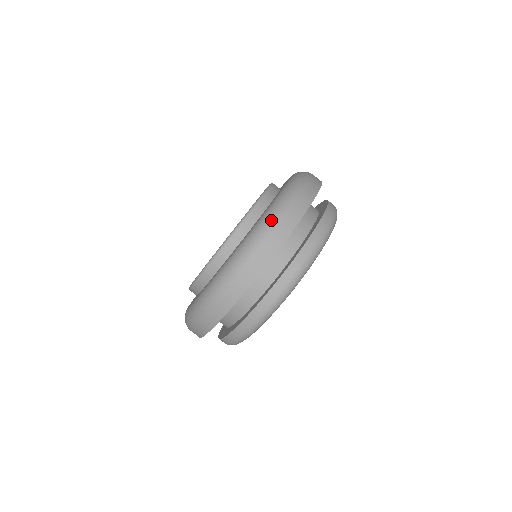
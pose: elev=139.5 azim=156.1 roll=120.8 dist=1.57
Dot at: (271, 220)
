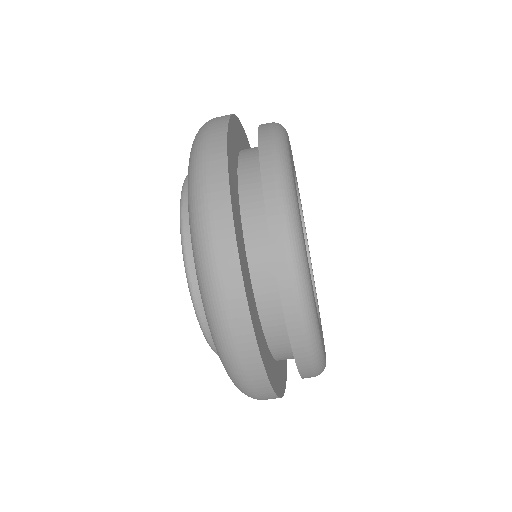
Dot at: (196, 212)
